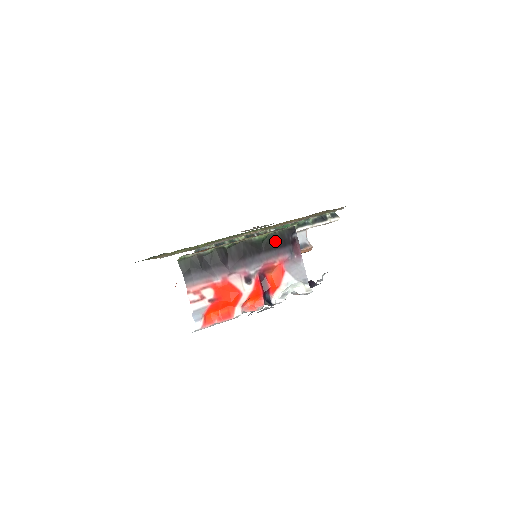
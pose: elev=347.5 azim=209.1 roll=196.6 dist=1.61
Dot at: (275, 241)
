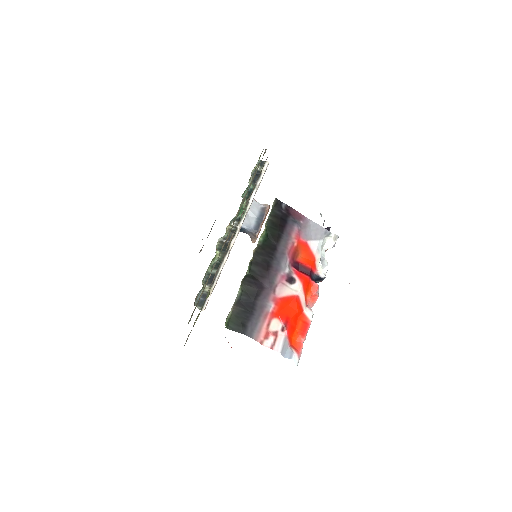
Dot at: (276, 226)
